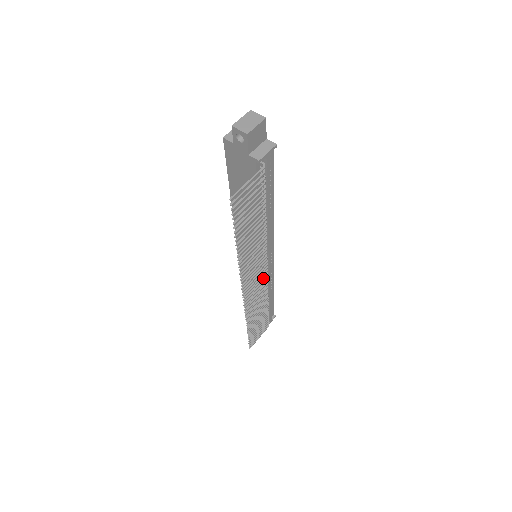
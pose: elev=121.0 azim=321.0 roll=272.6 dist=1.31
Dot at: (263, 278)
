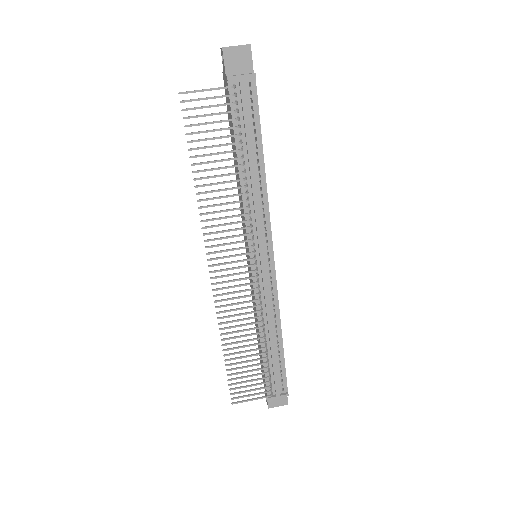
Dot at: (248, 277)
